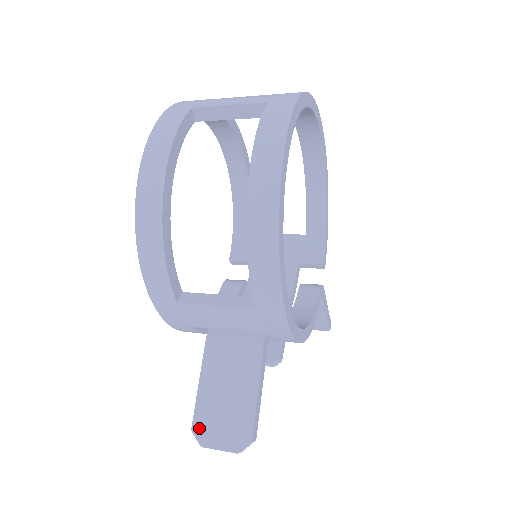
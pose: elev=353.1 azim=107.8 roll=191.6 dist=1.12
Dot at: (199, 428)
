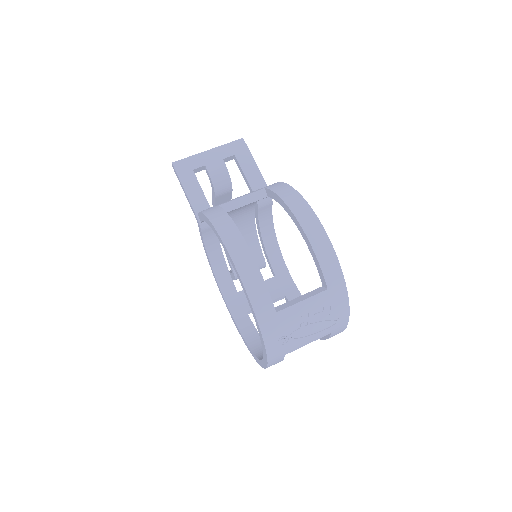
Dot at: occluded
